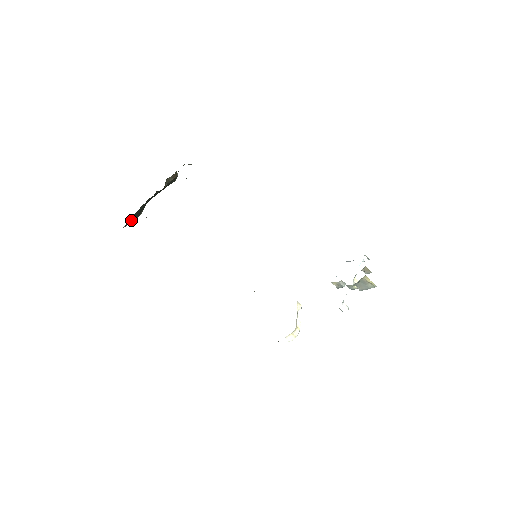
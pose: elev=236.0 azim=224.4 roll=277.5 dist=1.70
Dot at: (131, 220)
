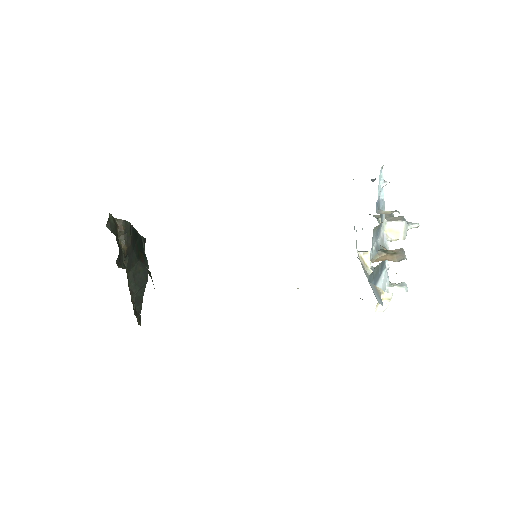
Dot at: (141, 296)
